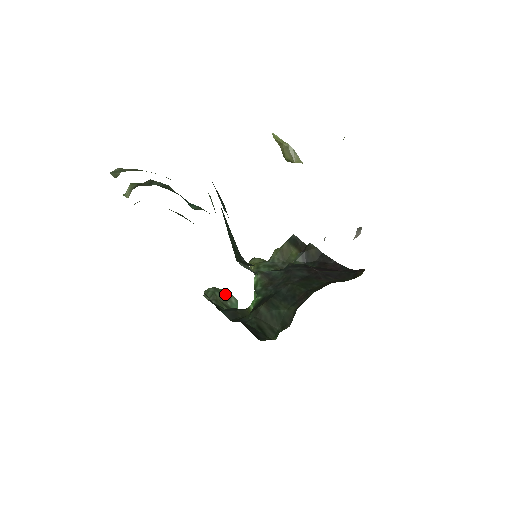
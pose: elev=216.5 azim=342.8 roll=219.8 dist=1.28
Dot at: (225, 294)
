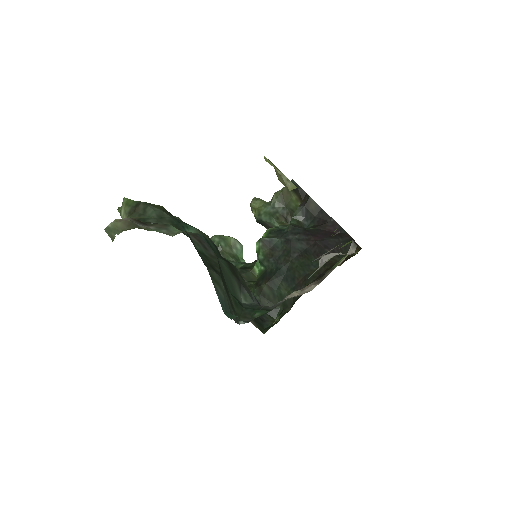
Dot at: (230, 241)
